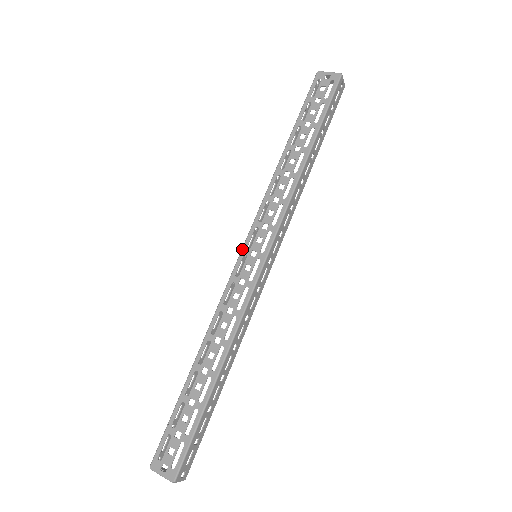
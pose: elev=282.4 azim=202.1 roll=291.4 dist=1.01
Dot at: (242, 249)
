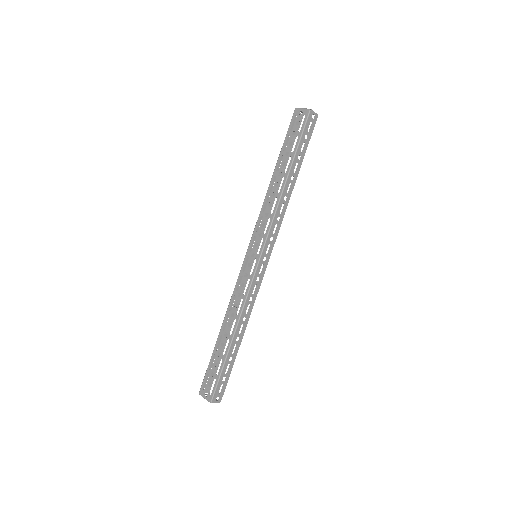
Dot at: (246, 252)
